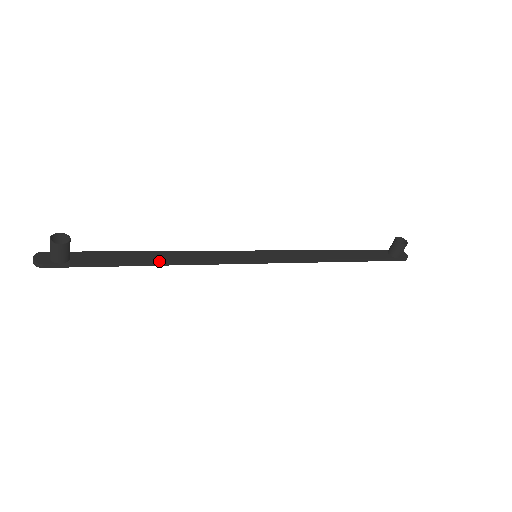
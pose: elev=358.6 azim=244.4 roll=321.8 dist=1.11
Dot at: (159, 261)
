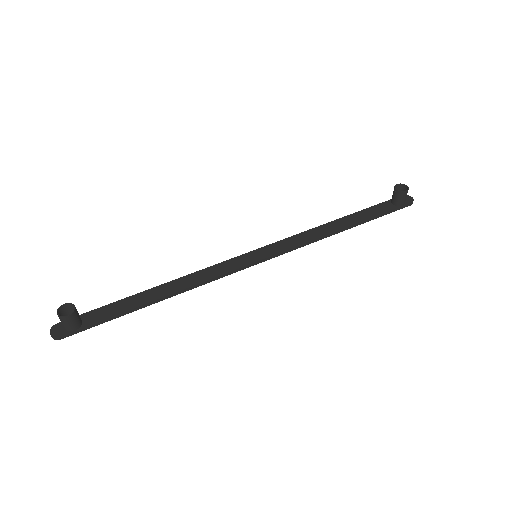
Dot at: (164, 296)
